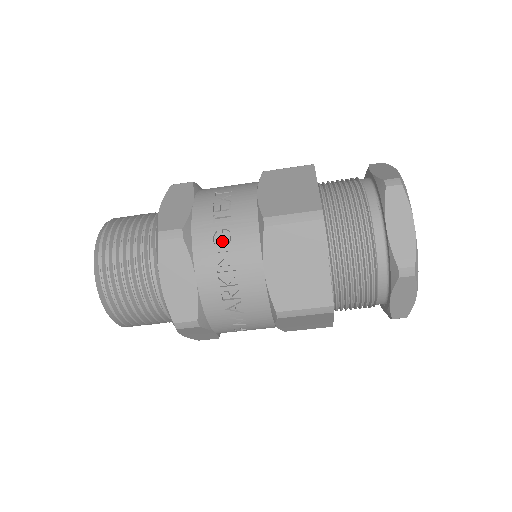
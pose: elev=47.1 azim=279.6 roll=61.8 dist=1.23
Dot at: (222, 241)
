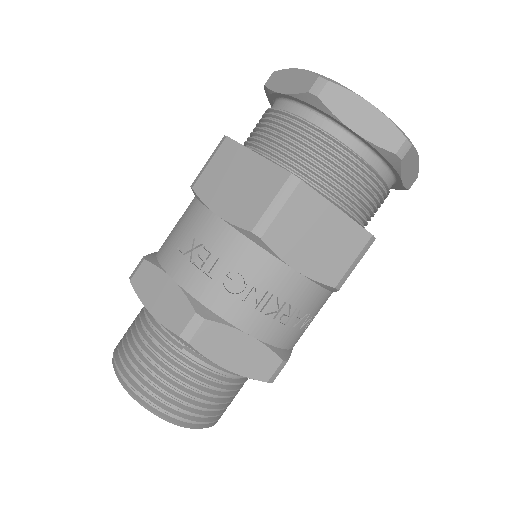
Dot at: (237, 285)
